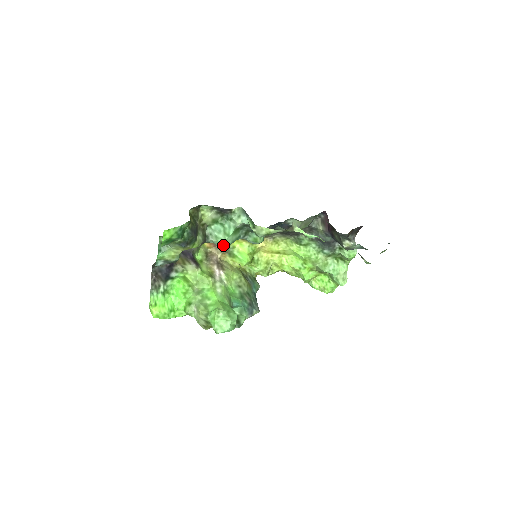
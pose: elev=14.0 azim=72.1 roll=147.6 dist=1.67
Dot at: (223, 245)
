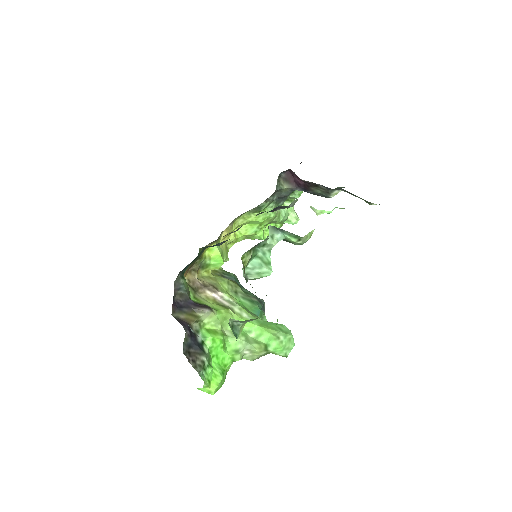
Dot at: occluded
